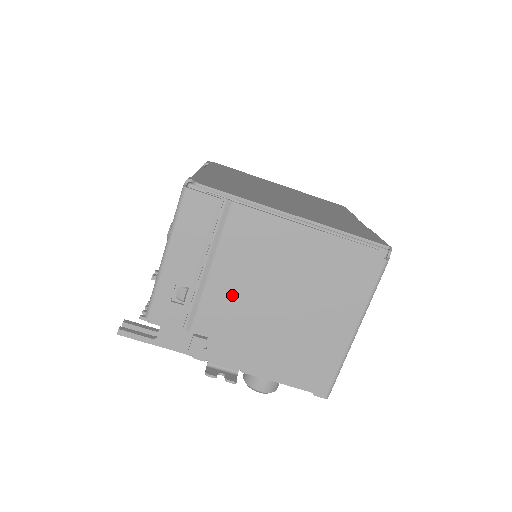
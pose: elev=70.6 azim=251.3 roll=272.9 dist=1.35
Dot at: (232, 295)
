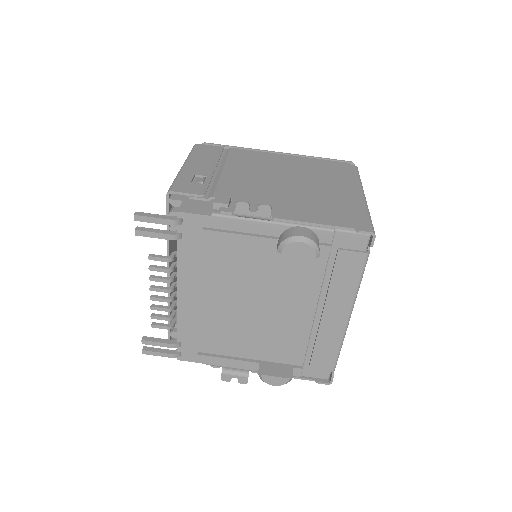
Dot at: (245, 179)
